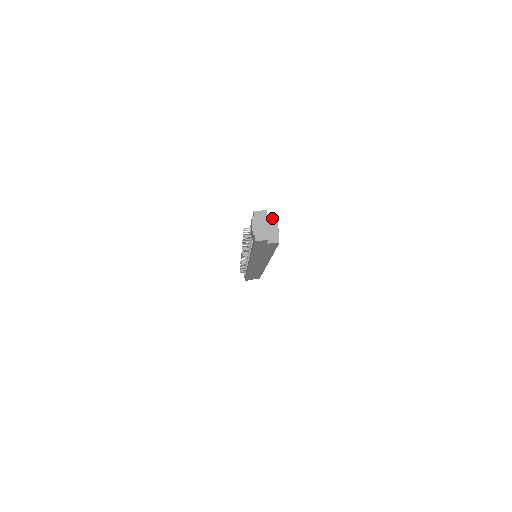
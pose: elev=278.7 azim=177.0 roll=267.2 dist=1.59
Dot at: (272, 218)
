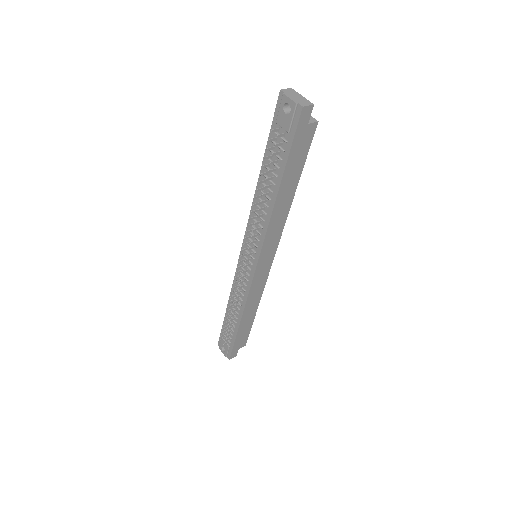
Dot at: occluded
